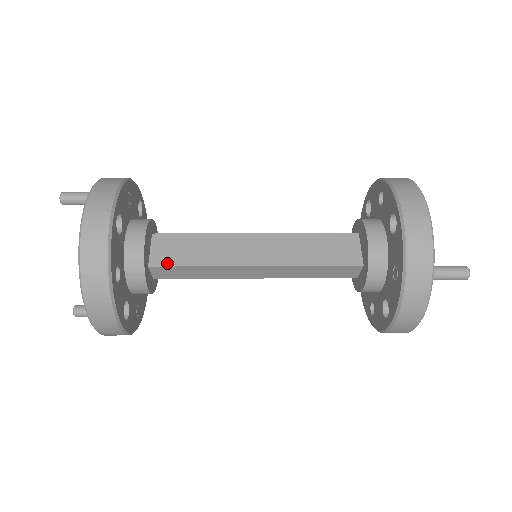
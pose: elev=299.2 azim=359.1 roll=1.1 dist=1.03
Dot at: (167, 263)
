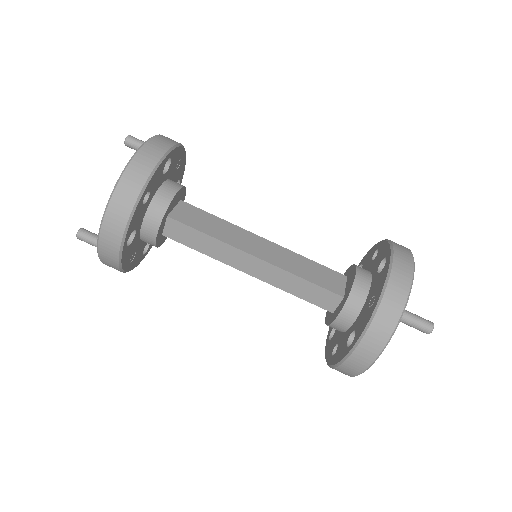
Dot at: (184, 221)
